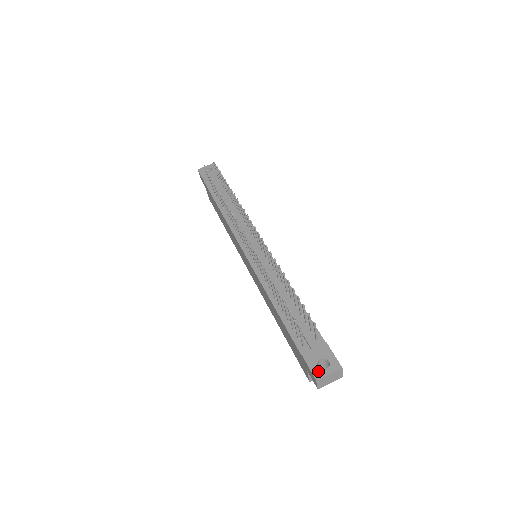
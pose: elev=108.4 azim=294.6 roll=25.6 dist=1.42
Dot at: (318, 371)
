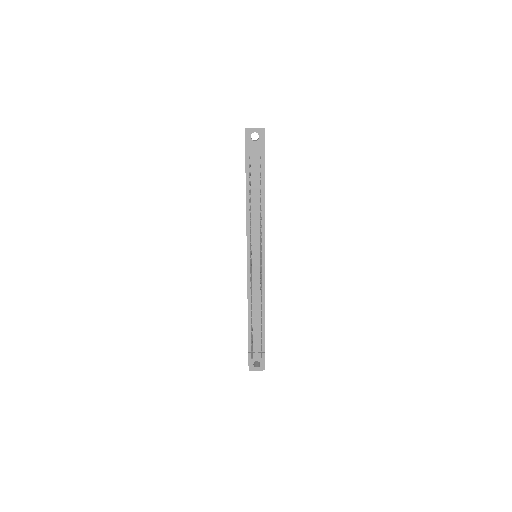
Dot at: (252, 367)
